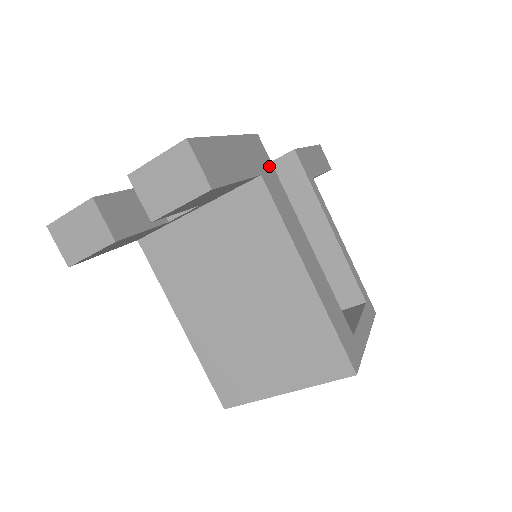
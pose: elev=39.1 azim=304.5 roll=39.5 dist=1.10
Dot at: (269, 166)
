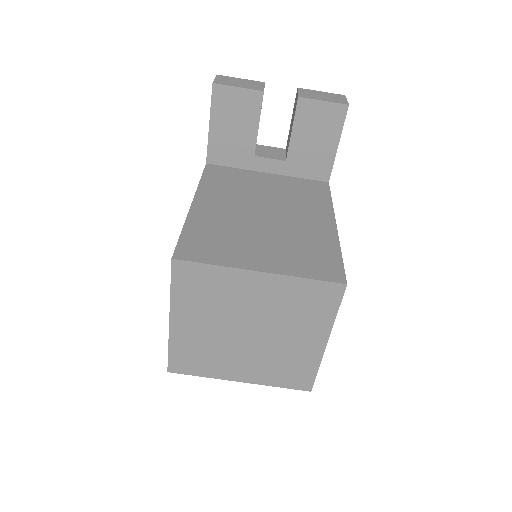
Dot at: occluded
